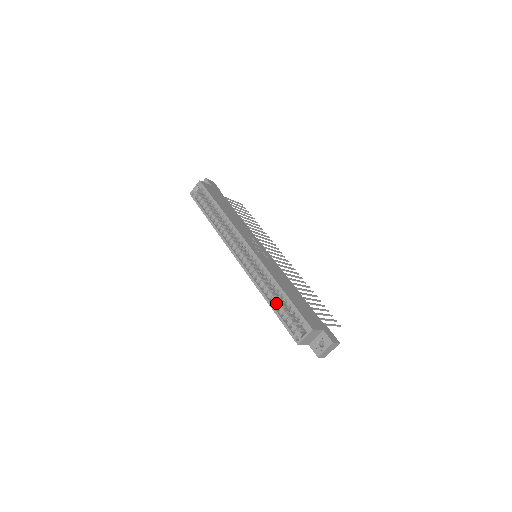
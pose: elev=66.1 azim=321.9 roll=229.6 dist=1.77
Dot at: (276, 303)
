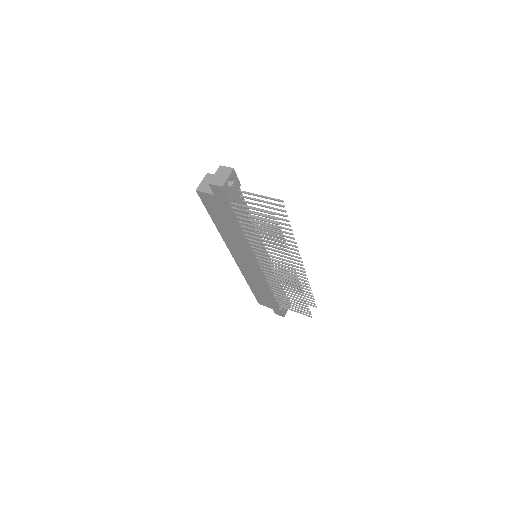
Dot at: occluded
